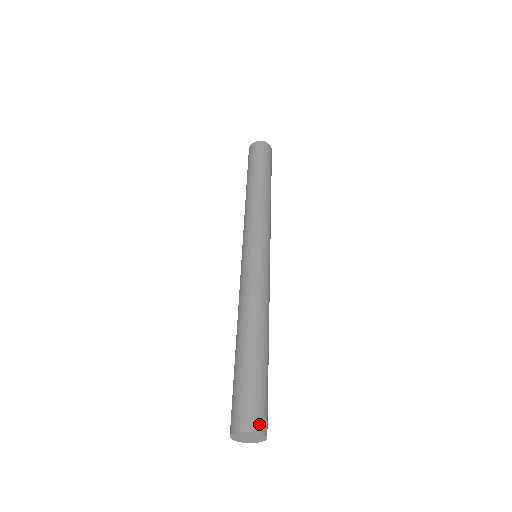
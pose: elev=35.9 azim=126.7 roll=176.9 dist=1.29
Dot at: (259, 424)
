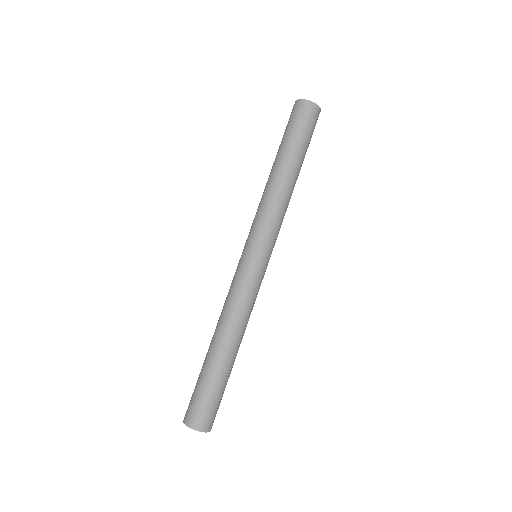
Dot at: (202, 425)
